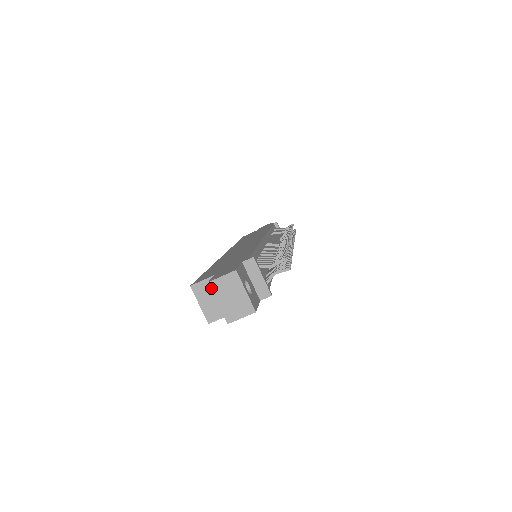
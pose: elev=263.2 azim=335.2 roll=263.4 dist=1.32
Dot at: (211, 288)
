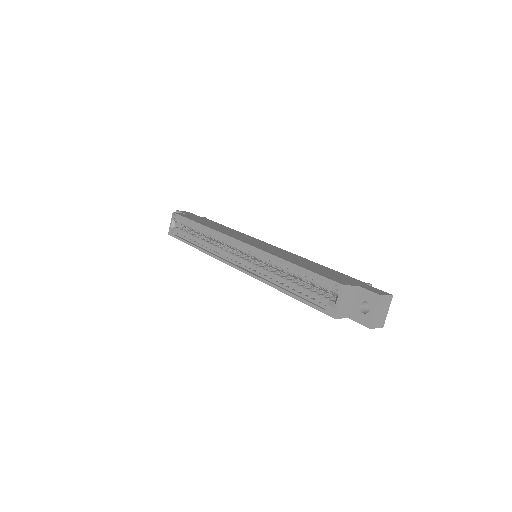
Dot at: (379, 300)
